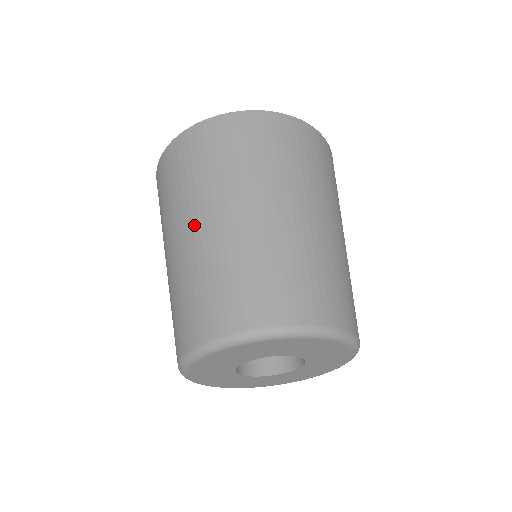
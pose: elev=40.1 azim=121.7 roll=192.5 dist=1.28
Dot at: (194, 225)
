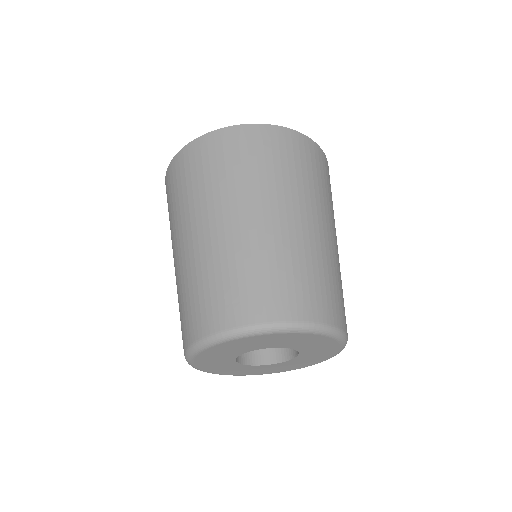
Dot at: (233, 218)
